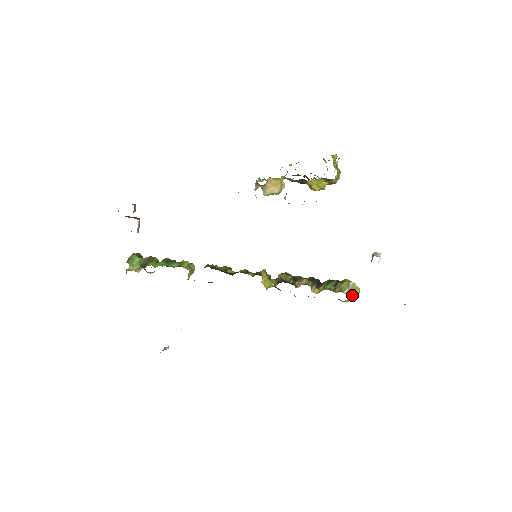
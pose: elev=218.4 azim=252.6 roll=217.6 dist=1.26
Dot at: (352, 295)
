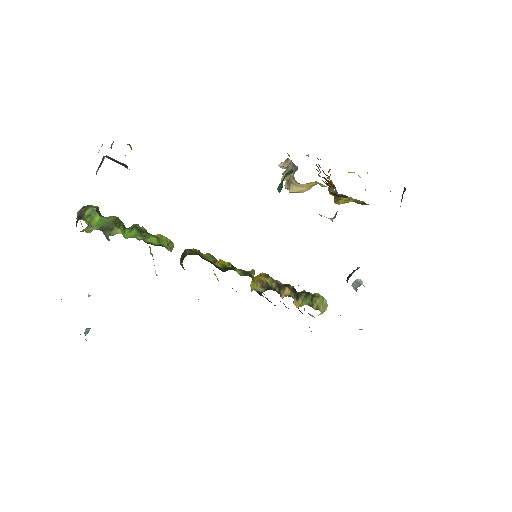
Dot at: (322, 312)
